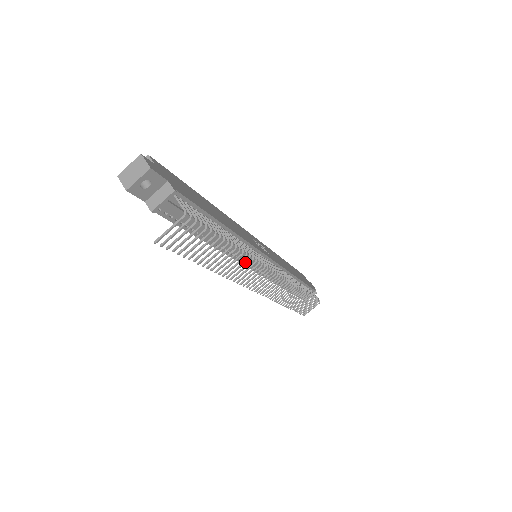
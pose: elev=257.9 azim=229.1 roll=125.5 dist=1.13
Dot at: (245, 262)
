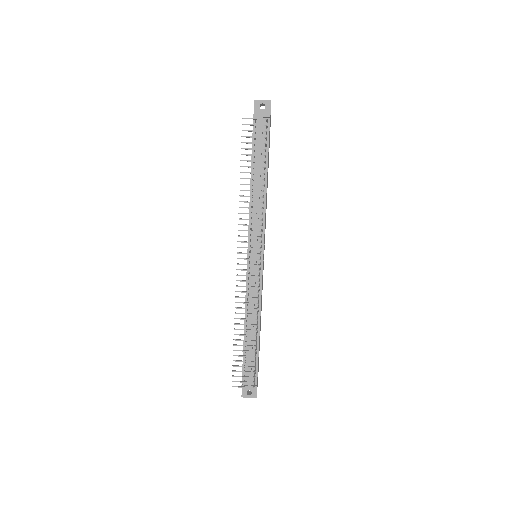
Dot at: (256, 208)
